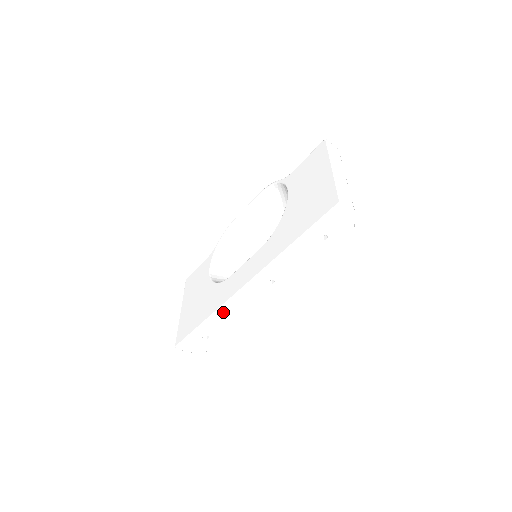
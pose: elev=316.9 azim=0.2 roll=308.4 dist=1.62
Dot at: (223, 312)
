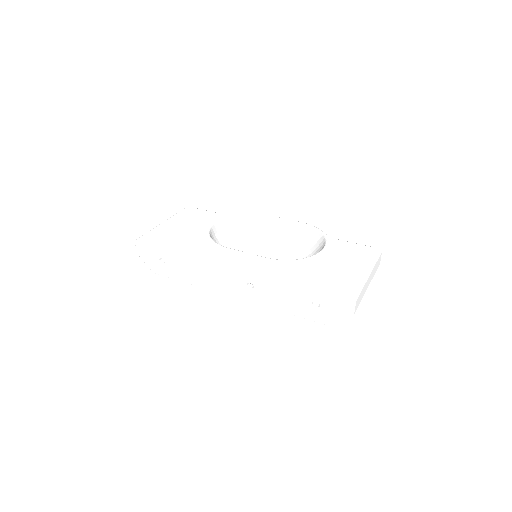
Dot at: (197, 262)
